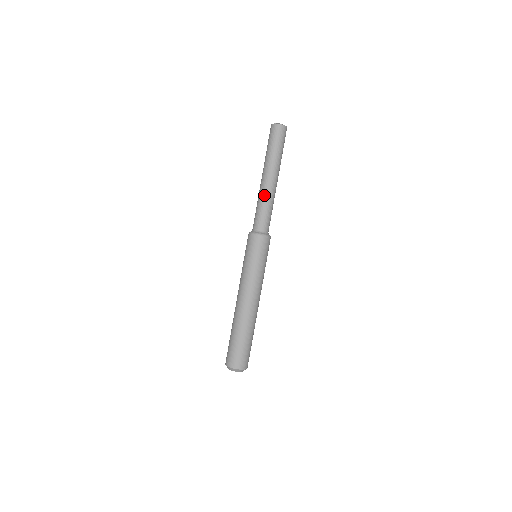
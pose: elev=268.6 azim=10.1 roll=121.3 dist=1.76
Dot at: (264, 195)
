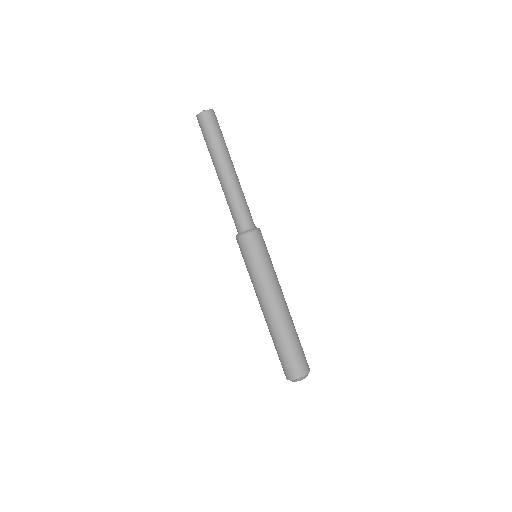
Dot at: (237, 189)
